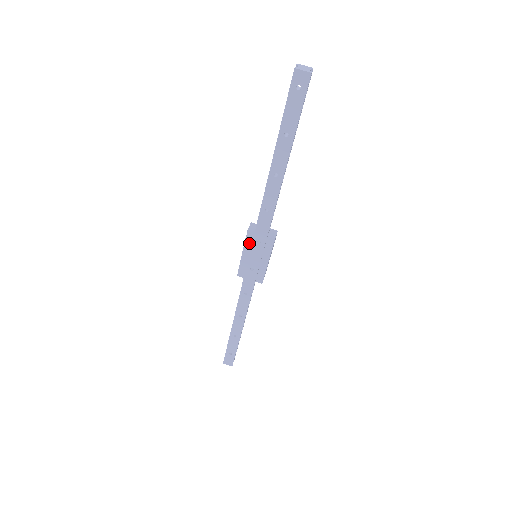
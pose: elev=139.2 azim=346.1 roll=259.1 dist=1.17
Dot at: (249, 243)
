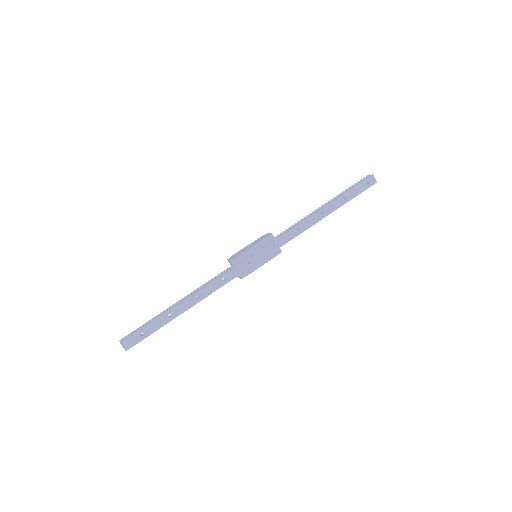
Dot at: (264, 243)
